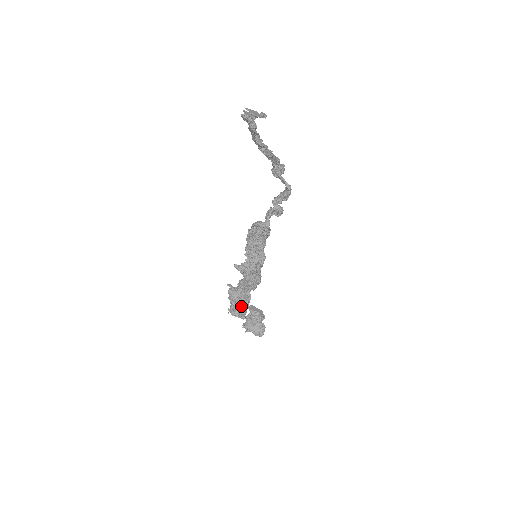
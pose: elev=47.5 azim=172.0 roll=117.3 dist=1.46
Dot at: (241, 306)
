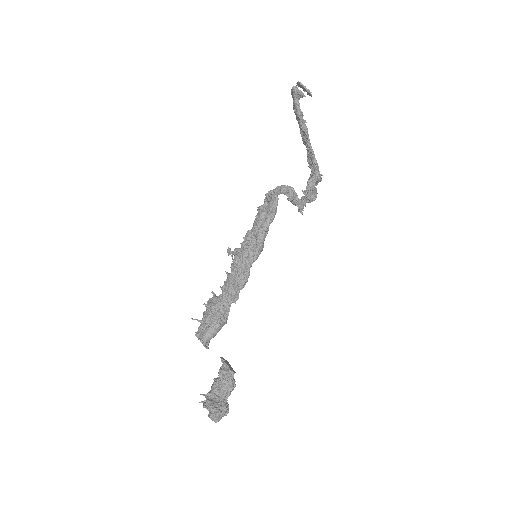
Dot at: (211, 321)
